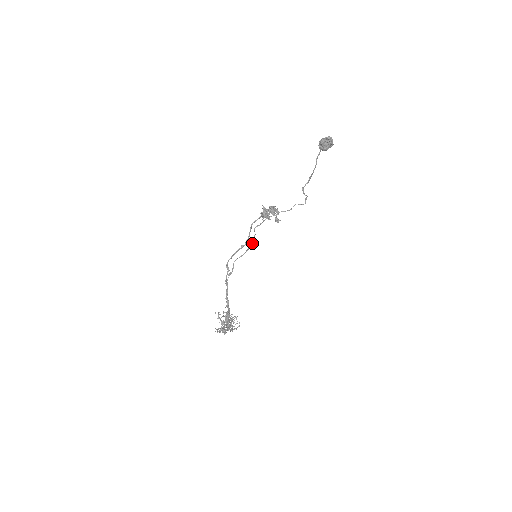
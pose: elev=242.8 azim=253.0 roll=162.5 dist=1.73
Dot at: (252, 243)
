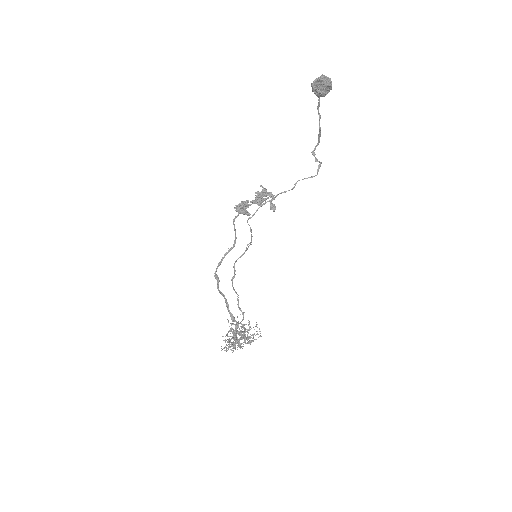
Dot at: (251, 238)
